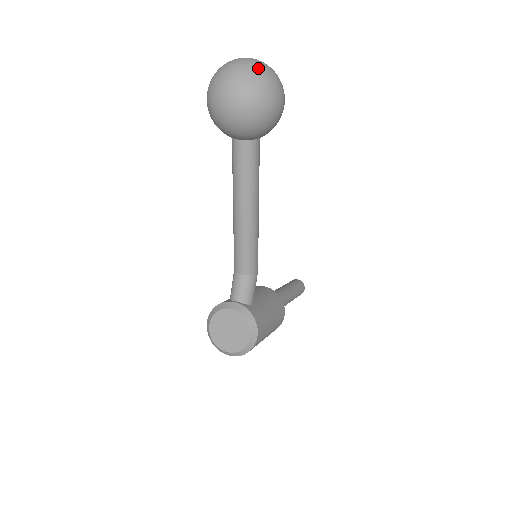
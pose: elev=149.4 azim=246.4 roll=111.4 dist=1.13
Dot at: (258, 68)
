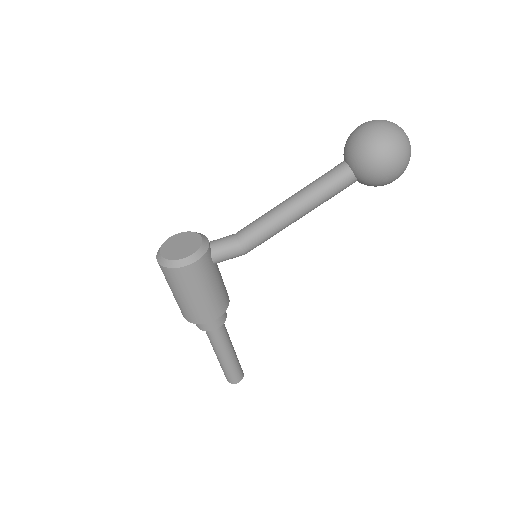
Dot at: (404, 136)
